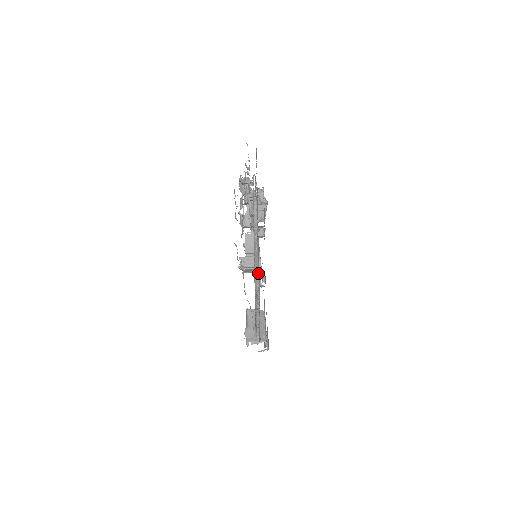
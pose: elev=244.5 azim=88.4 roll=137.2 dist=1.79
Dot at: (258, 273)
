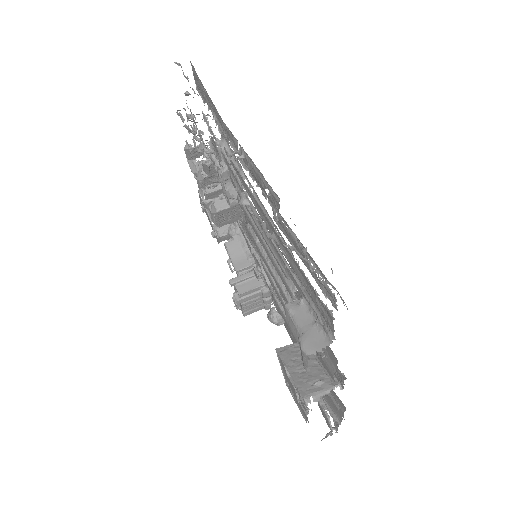
Dot at: occluded
